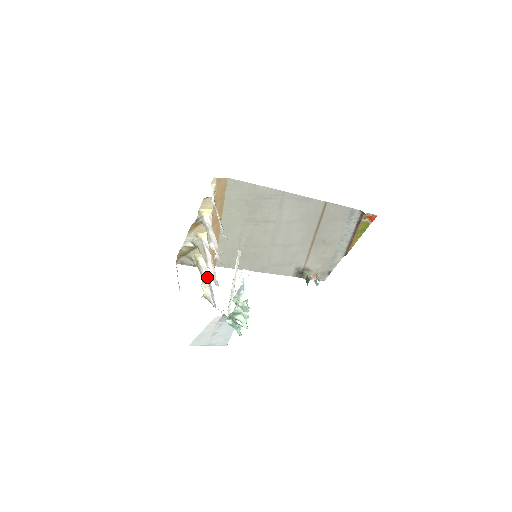
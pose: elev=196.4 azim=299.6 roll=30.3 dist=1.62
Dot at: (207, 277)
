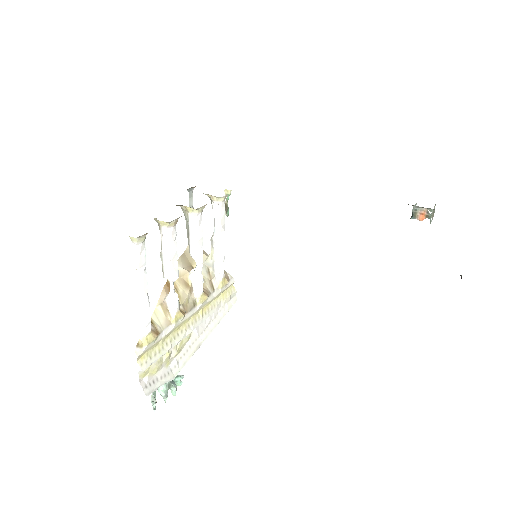
Dot at: (217, 231)
